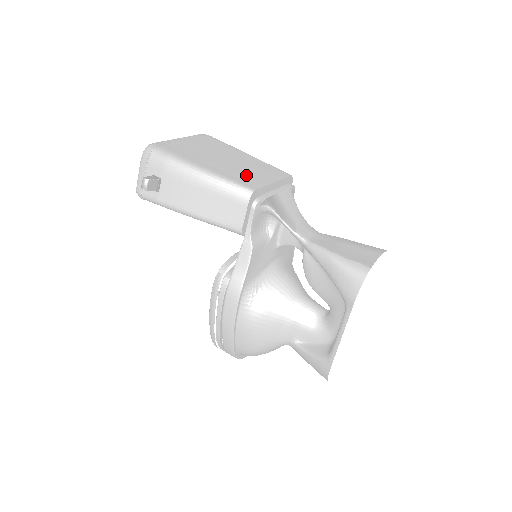
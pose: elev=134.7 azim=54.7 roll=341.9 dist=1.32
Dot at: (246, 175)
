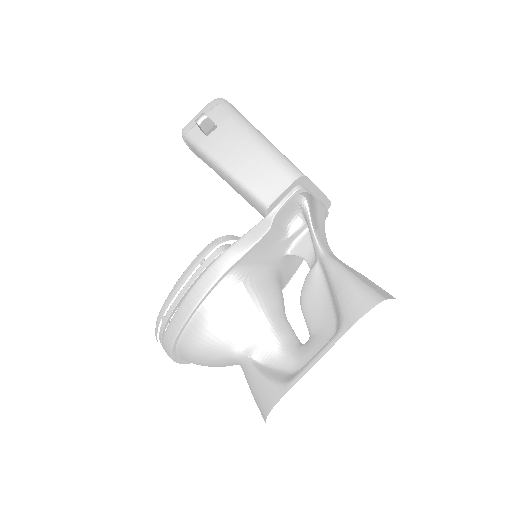
Dot at: occluded
